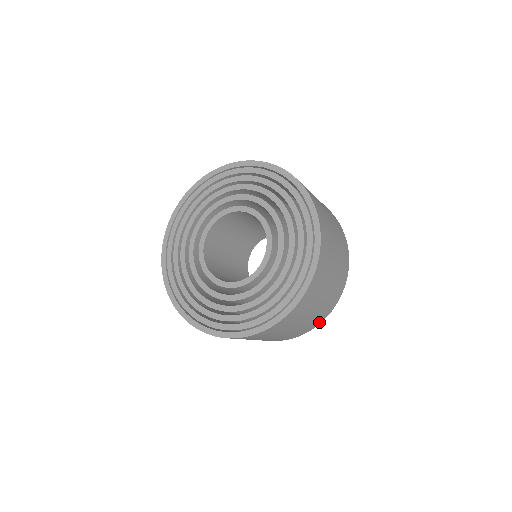
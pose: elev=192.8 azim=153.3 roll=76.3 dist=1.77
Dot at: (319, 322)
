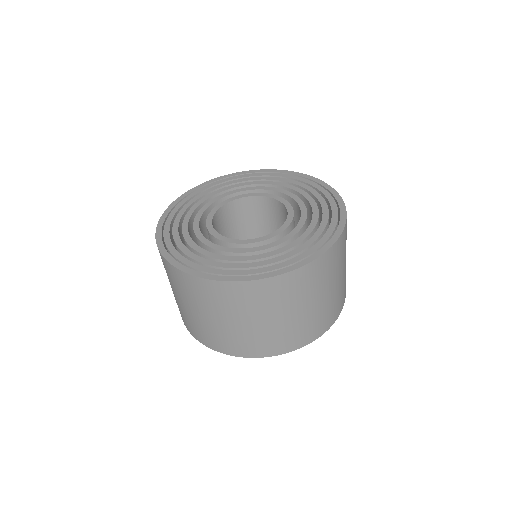
Dot at: (311, 338)
